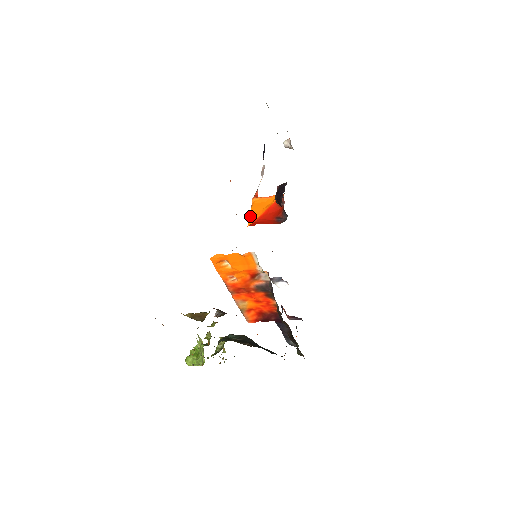
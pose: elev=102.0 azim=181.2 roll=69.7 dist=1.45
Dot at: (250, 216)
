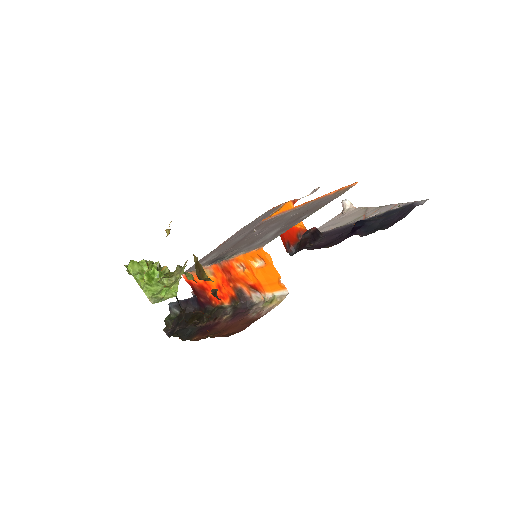
Dot at: occluded
